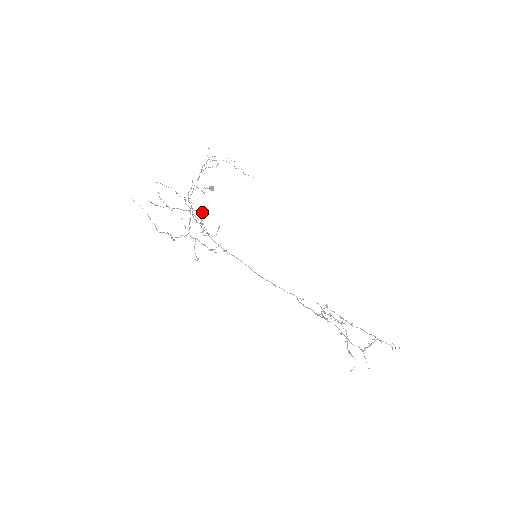
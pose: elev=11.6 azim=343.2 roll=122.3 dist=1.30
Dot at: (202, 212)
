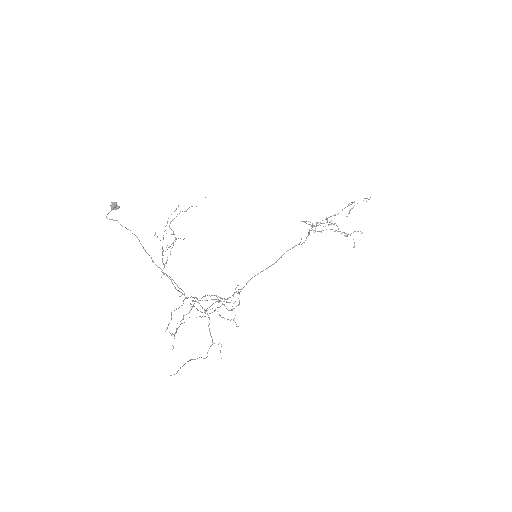
Dot at: occluded
